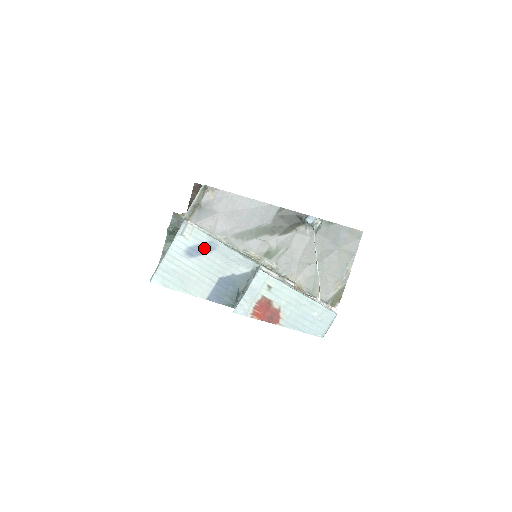
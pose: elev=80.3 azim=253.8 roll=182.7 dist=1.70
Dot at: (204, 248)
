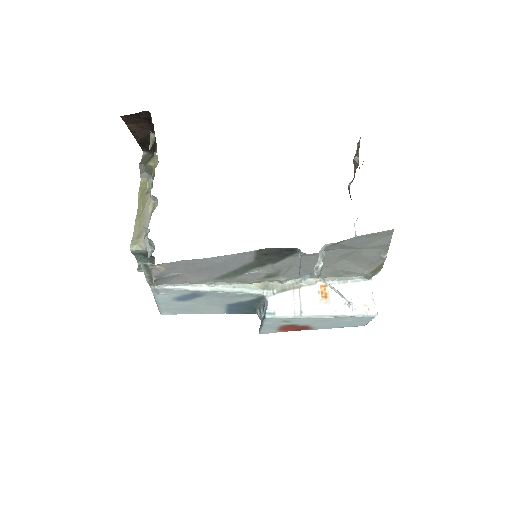
Dot at: (192, 296)
